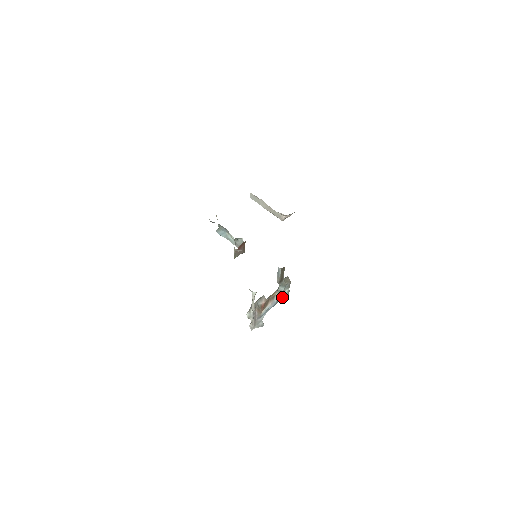
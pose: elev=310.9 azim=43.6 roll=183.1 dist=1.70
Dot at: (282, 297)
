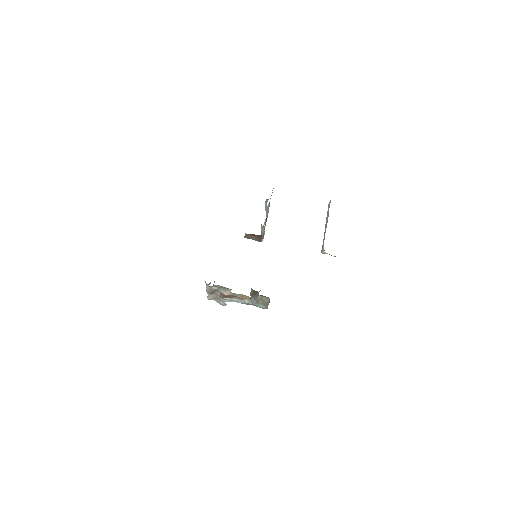
Dot at: (256, 305)
